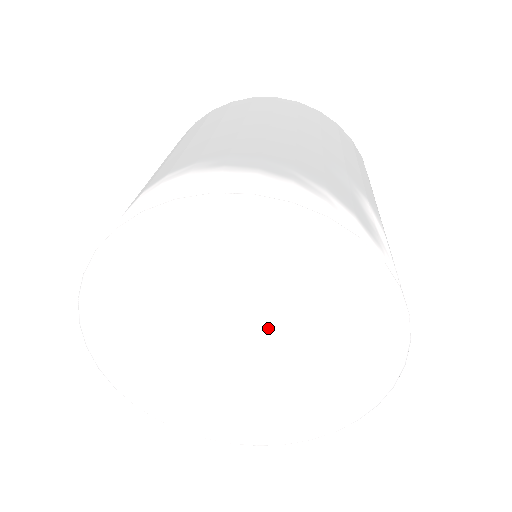
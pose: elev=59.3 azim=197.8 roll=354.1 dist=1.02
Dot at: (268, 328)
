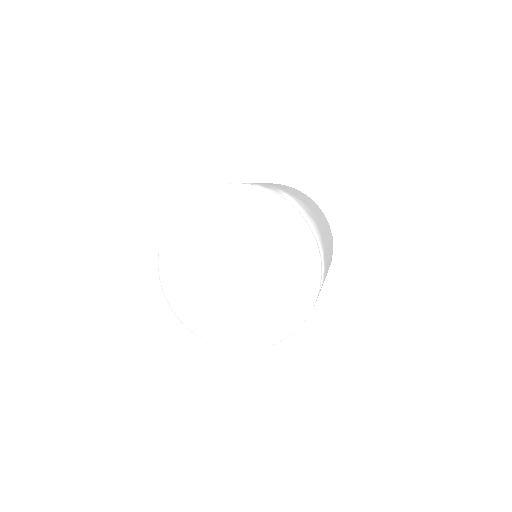
Dot at: (244, 252)
